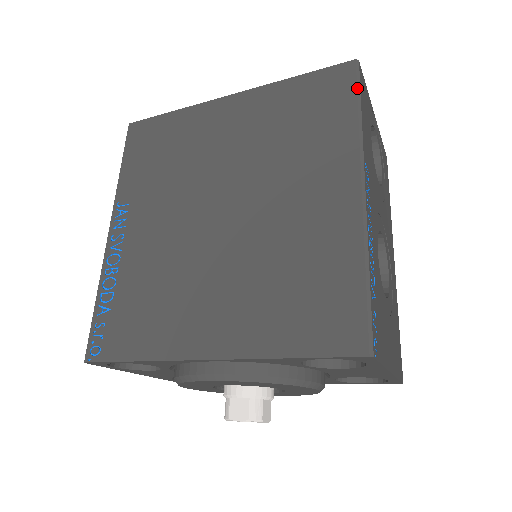
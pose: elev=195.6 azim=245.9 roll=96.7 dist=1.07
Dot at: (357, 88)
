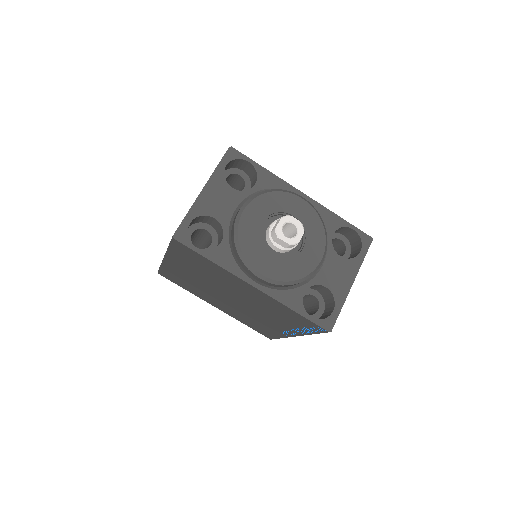
Dot at: occluded
